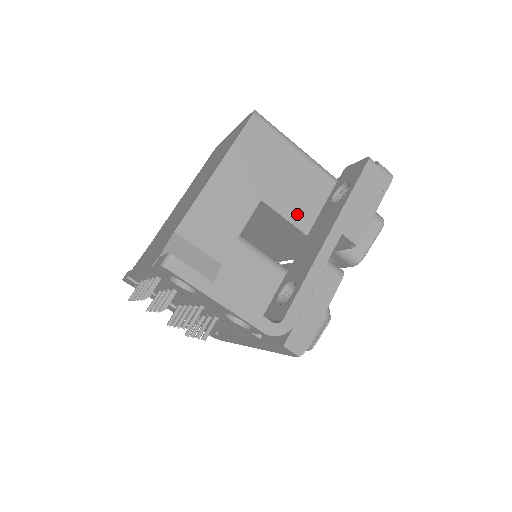
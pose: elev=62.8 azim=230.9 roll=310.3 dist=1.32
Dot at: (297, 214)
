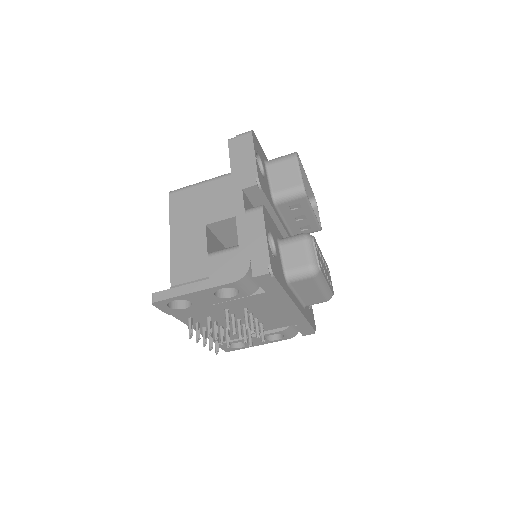
Dot at: (233, 209)
